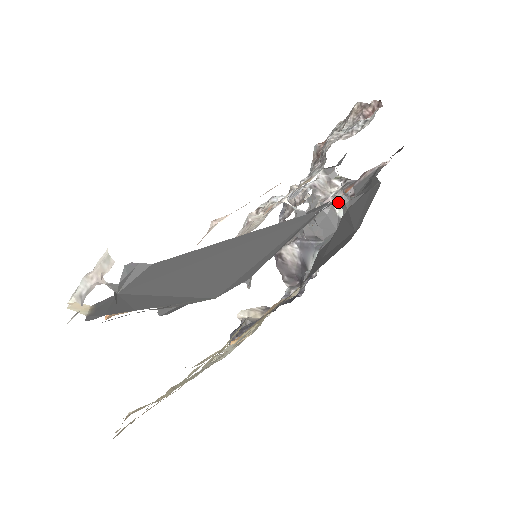
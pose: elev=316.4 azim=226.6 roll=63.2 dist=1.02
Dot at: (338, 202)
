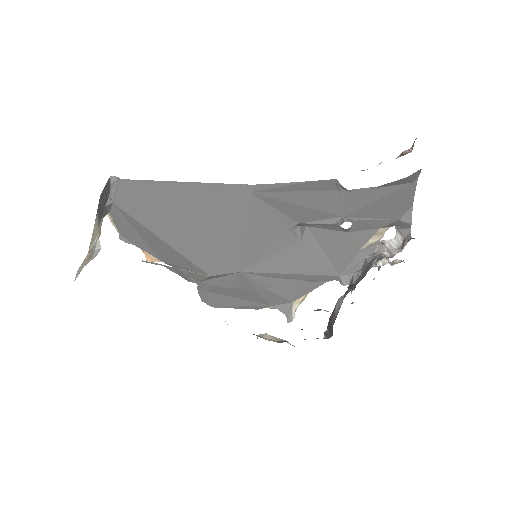
Dot at: (337, 224)
